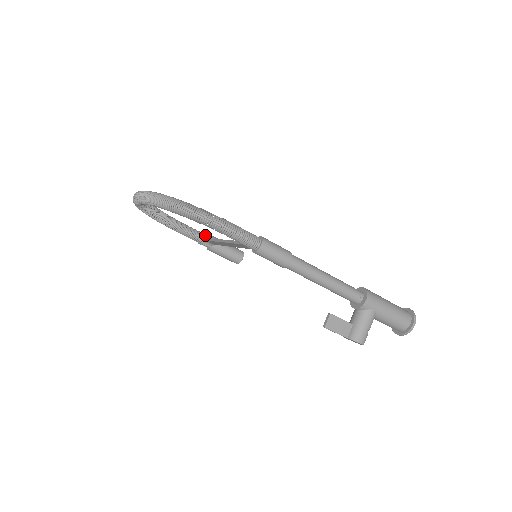
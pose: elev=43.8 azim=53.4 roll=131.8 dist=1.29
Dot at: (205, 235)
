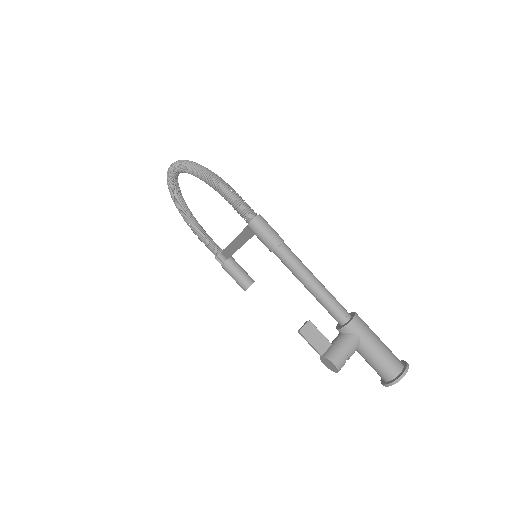
Dot at: occluded
